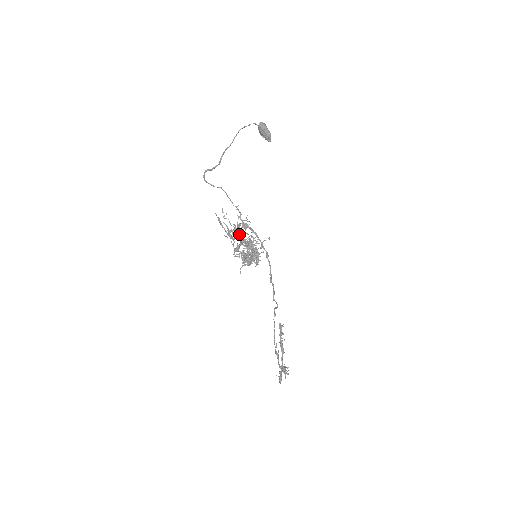
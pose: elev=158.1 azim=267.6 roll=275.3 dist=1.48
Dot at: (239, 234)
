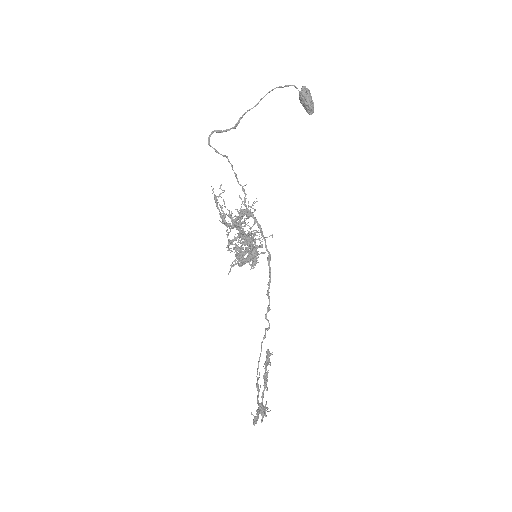
Dot at: occluded
